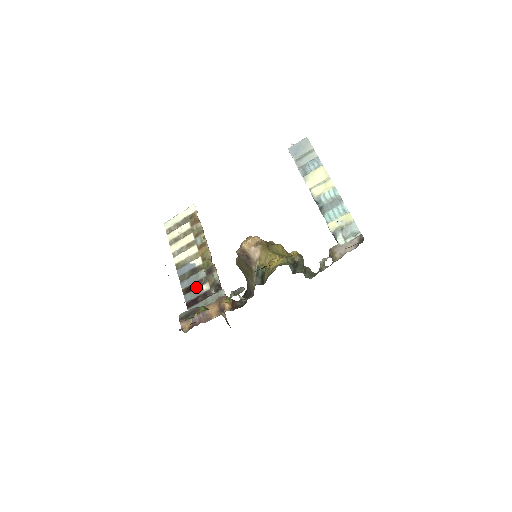
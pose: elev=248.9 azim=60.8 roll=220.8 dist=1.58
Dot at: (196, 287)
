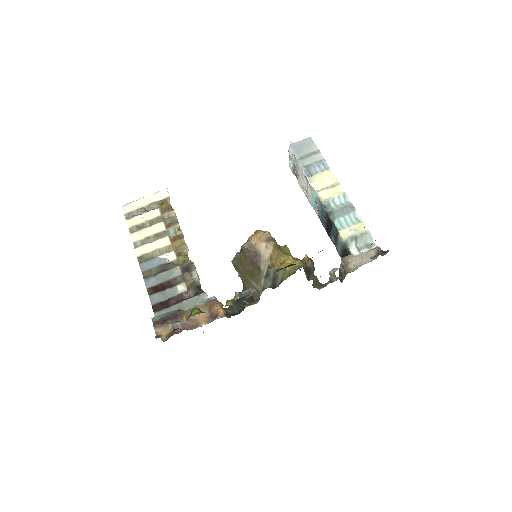
Dot at: (167, 287)
